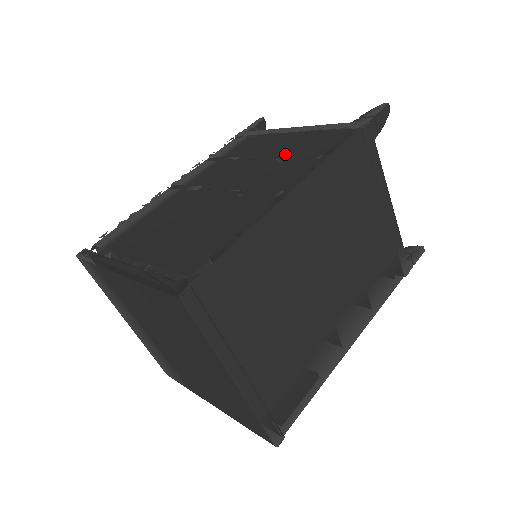
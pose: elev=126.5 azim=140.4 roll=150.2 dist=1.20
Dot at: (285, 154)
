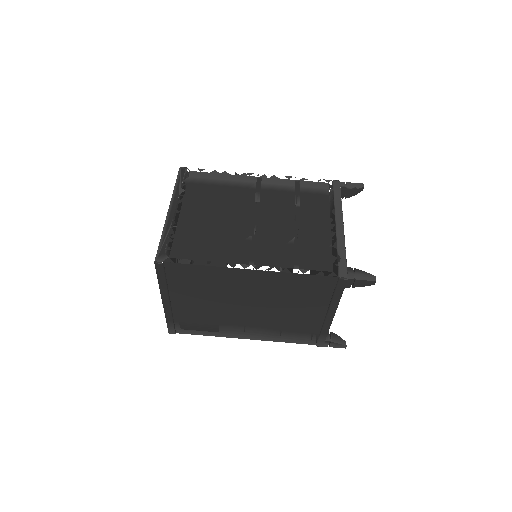
Dot at: (301, 240)
